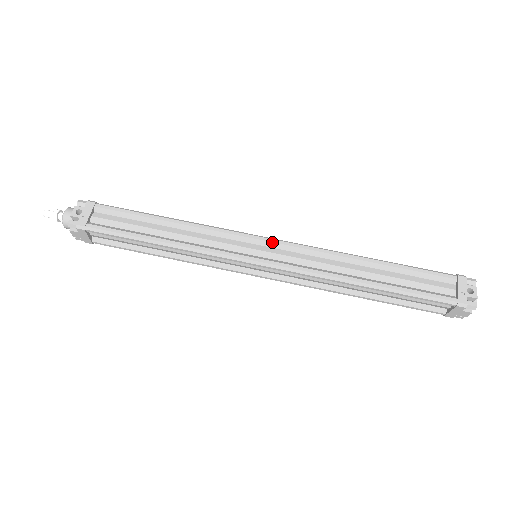
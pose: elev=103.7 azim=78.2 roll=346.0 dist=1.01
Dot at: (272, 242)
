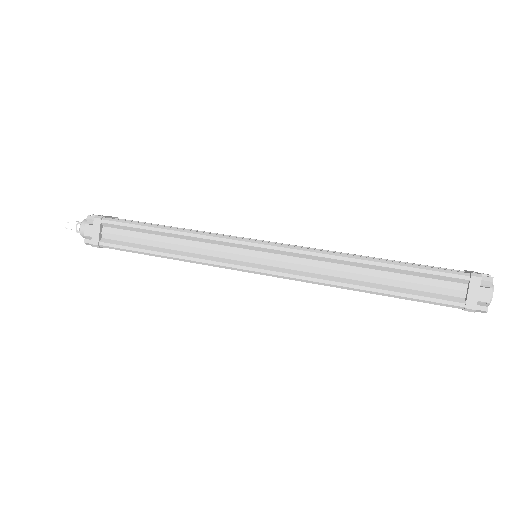
Dot at: (273, 242)
